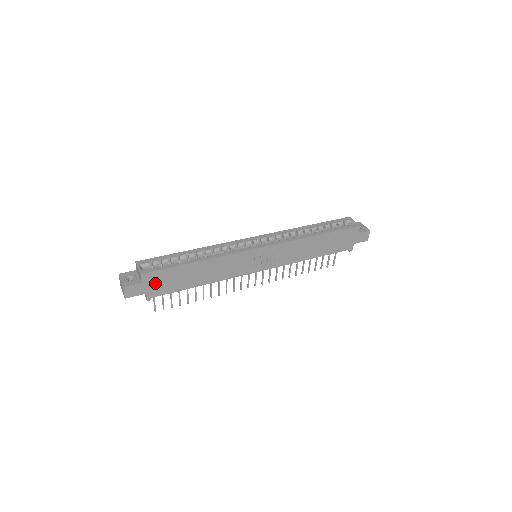
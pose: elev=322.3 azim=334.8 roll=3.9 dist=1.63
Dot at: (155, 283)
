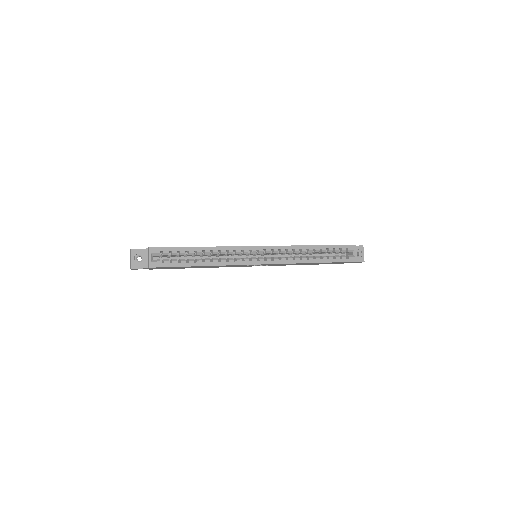
Dot at: (160, 268)
